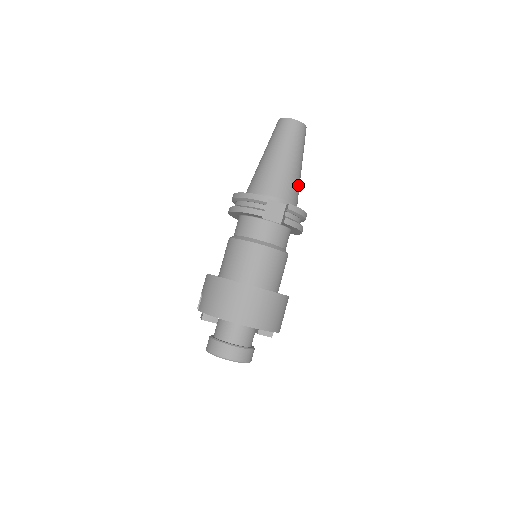
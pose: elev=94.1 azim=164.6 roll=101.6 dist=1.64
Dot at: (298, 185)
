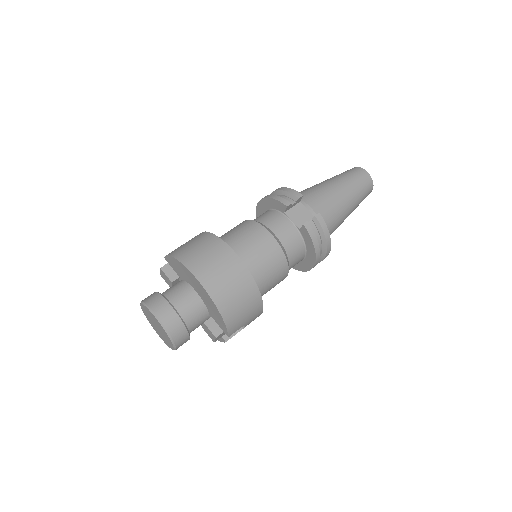
Dot at: (337, 219)
